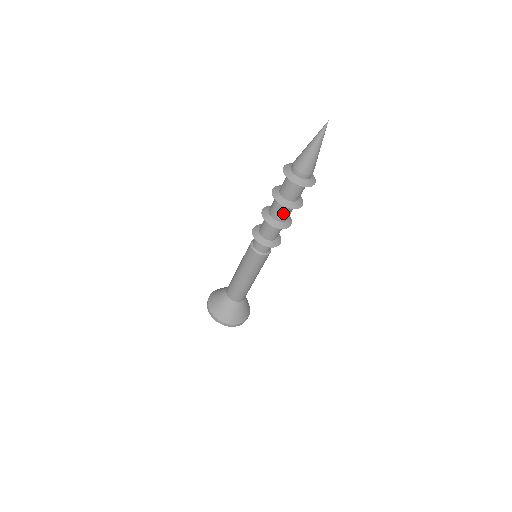
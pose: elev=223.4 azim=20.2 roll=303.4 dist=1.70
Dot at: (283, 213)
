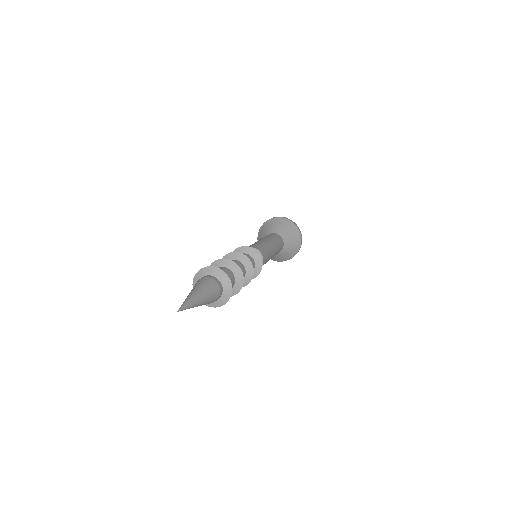
Dot at: occluded
